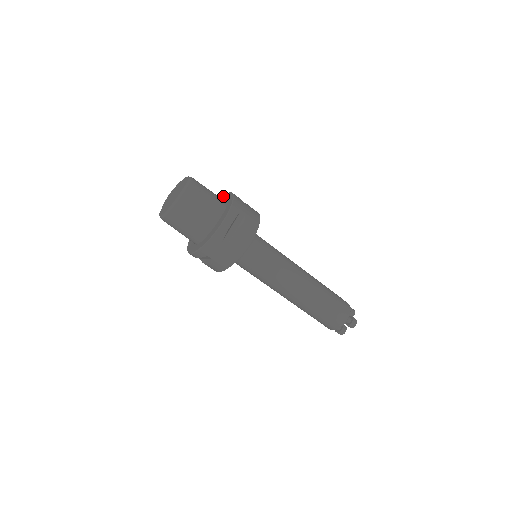
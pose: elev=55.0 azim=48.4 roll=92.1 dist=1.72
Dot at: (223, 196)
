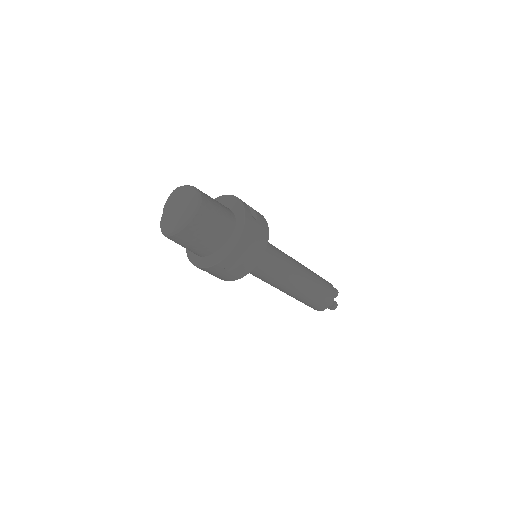
Dot at: (233, 199)
